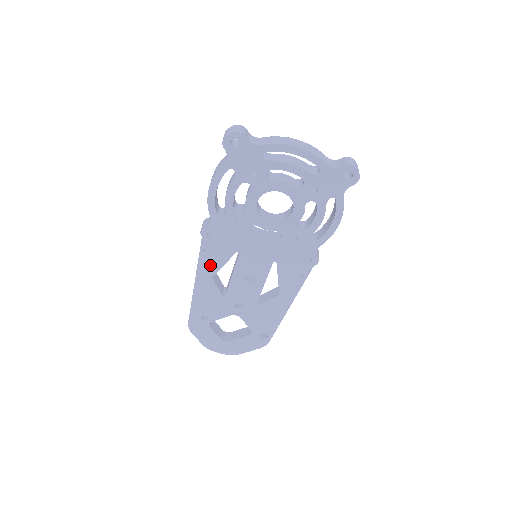
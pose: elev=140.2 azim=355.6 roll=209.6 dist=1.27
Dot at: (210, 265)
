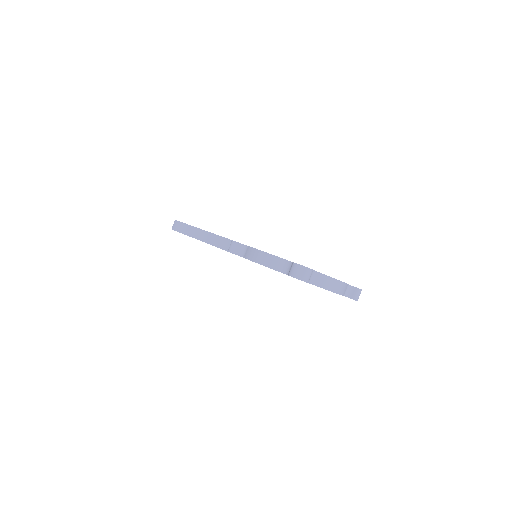
Dot at: occluded
